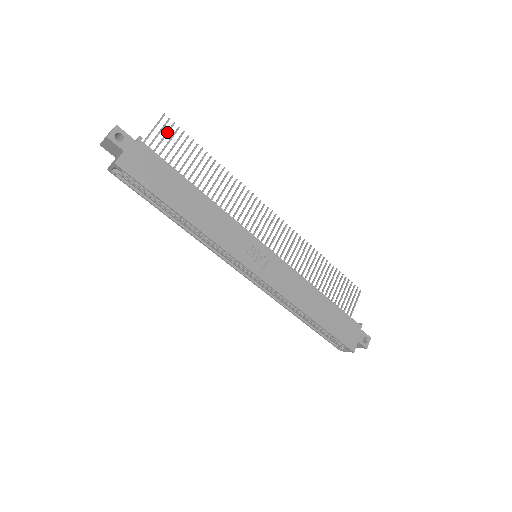
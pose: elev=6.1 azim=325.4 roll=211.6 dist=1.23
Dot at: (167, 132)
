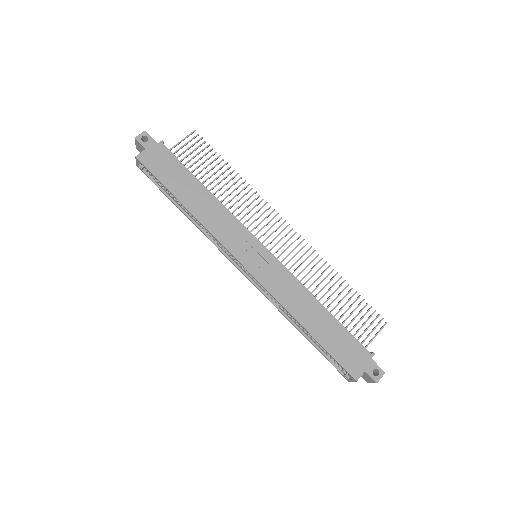
Dot at: (194, 144)
